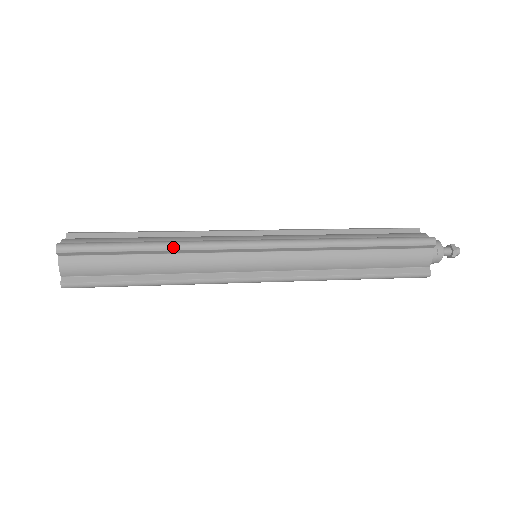
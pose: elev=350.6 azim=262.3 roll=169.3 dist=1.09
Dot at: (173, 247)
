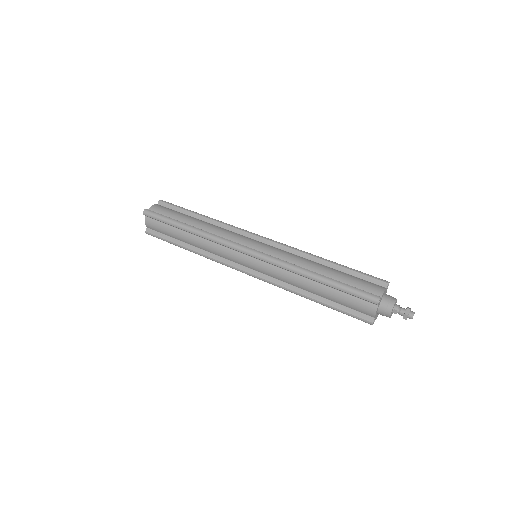
Dot at: (199, 234)
